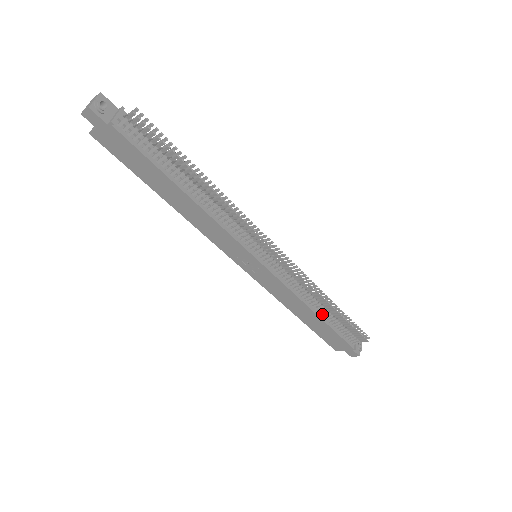
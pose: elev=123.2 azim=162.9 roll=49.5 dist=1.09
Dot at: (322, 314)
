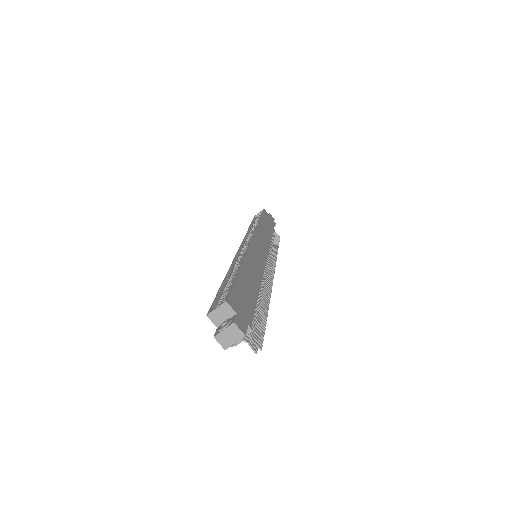
Dot at: occluded
